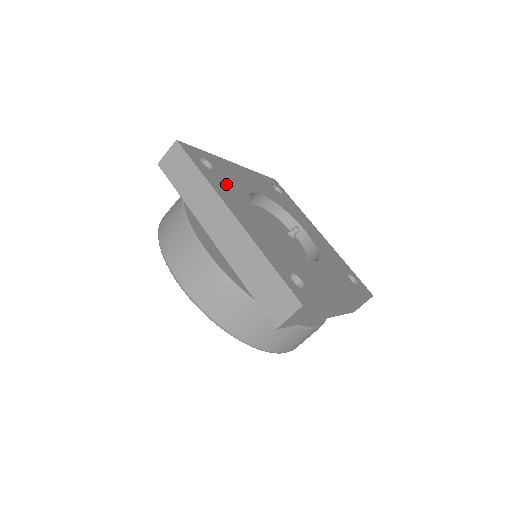
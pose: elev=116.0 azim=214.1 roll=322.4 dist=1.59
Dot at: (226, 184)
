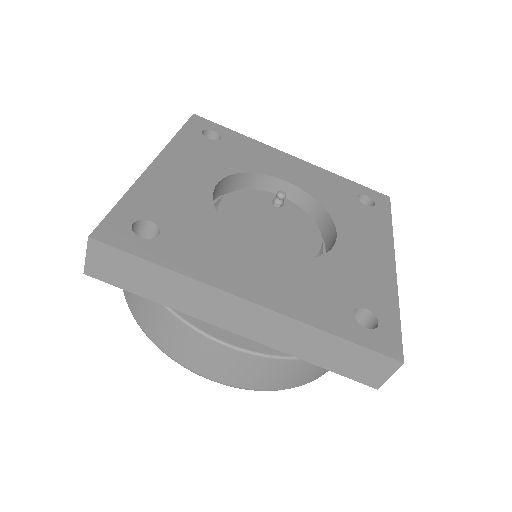
Dot at: (192, 238)
